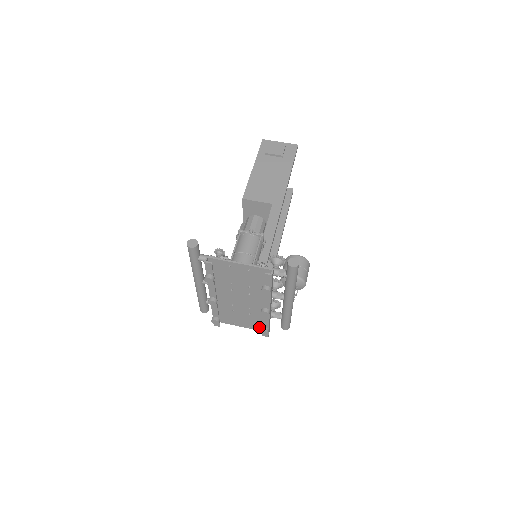
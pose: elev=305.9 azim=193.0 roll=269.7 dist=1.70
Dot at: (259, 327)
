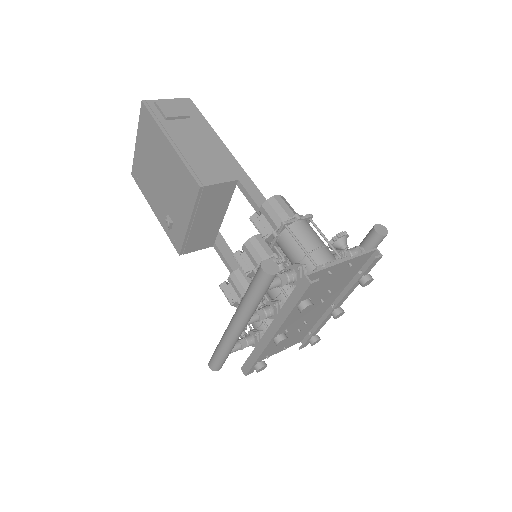
Dot at: (295, 341)
